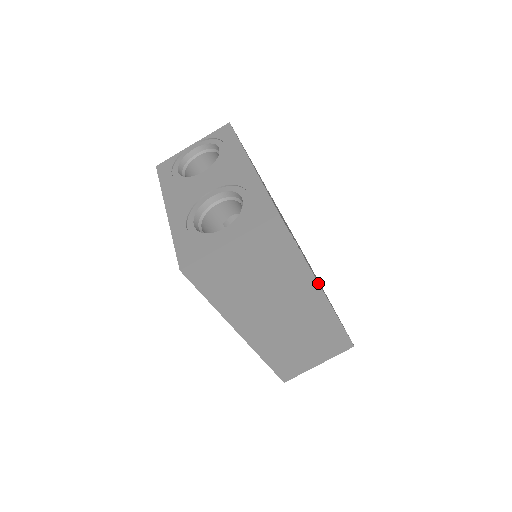
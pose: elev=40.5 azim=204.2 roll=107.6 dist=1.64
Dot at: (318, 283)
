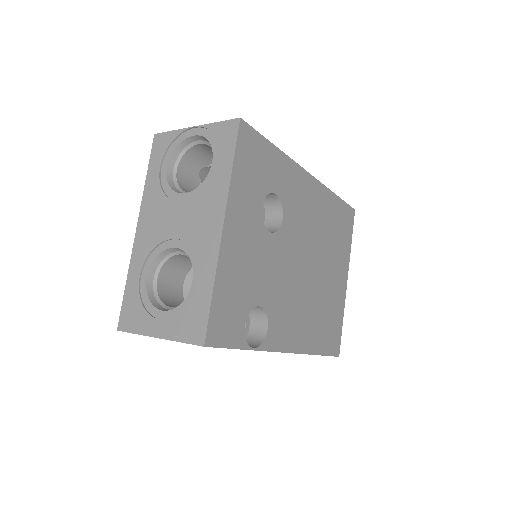
Dot at: occluded
